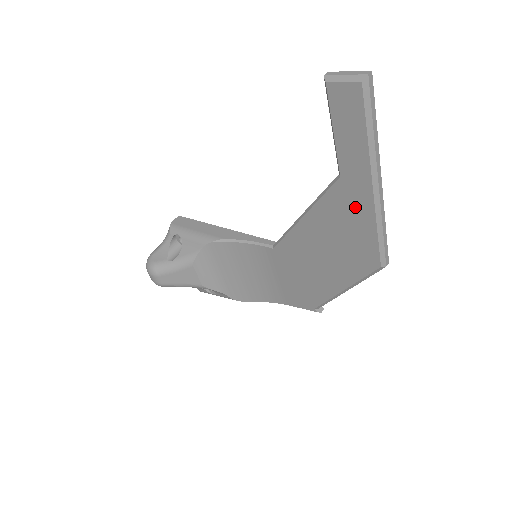
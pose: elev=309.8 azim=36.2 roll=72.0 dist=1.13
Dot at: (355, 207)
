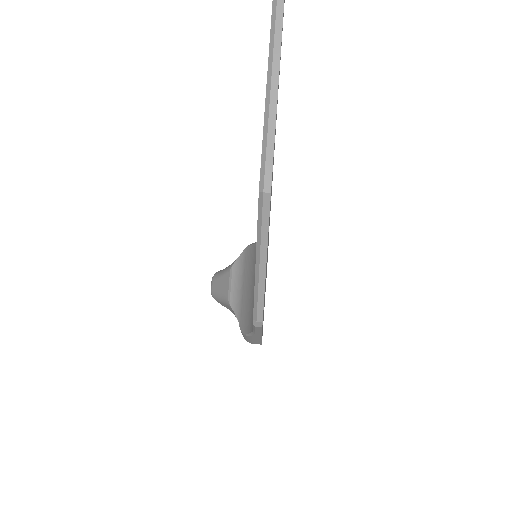
Dot at: occluded
